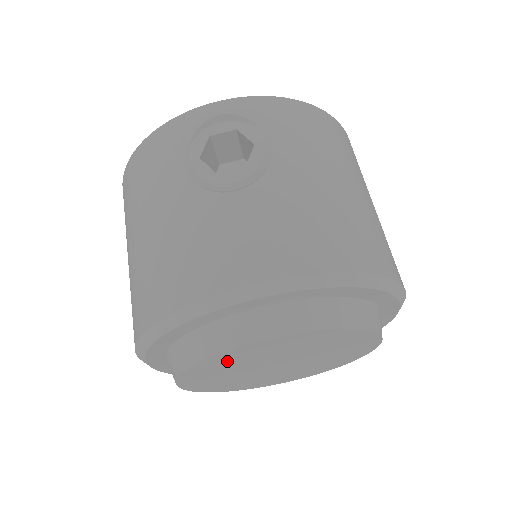
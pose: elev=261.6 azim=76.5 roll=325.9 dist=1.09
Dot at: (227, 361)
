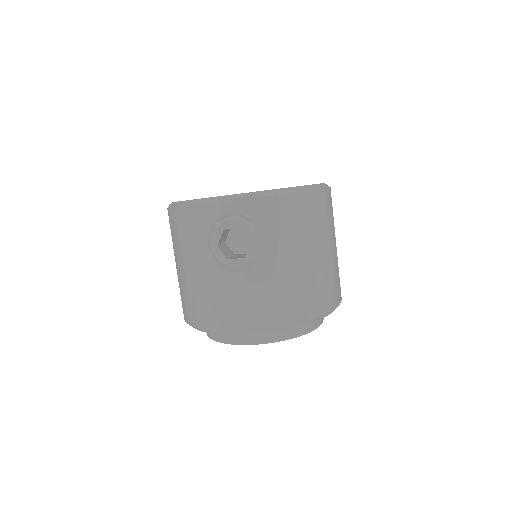
Dot at: occluded
